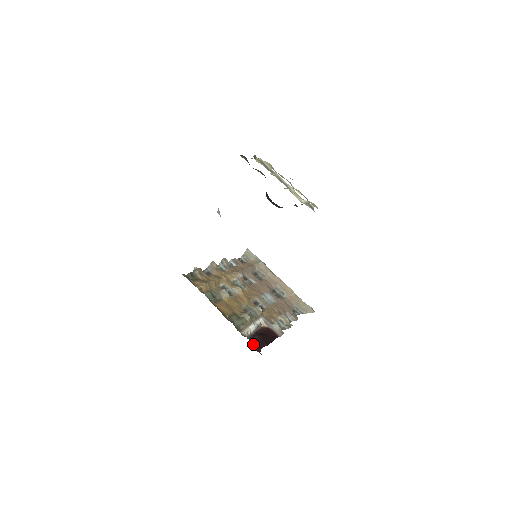
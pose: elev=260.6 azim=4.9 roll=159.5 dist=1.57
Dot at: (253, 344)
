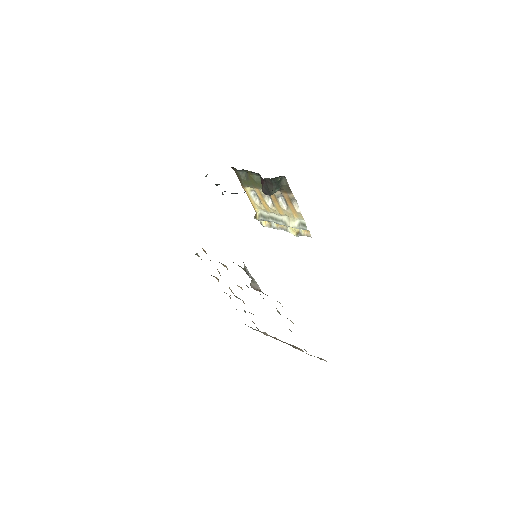
Dot at: occluded
